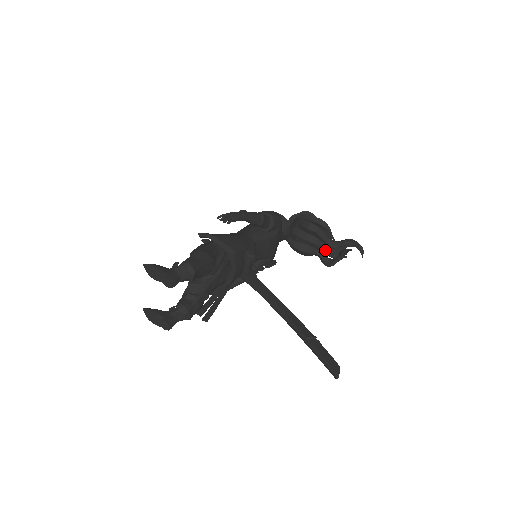
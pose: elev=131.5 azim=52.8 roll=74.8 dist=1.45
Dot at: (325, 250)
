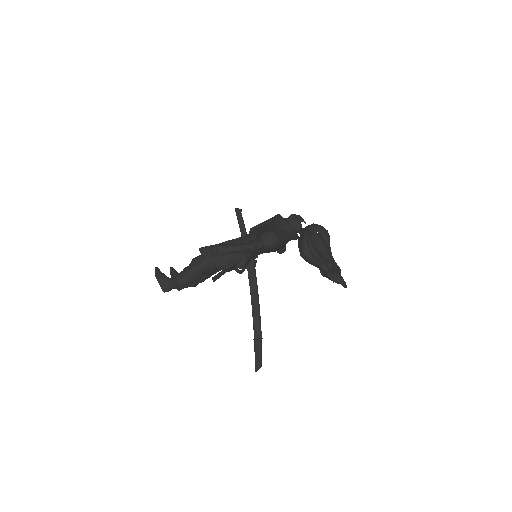
Dot at: occluded
